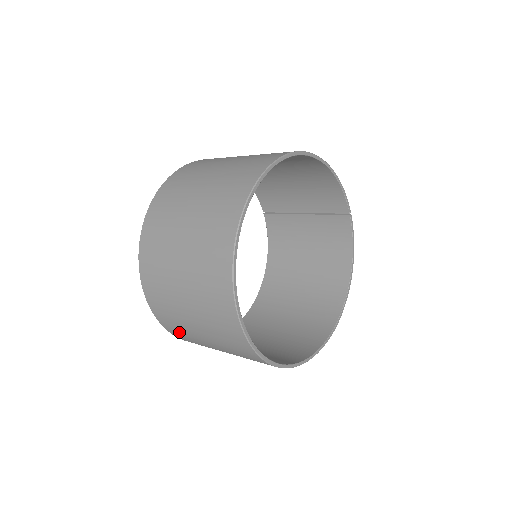
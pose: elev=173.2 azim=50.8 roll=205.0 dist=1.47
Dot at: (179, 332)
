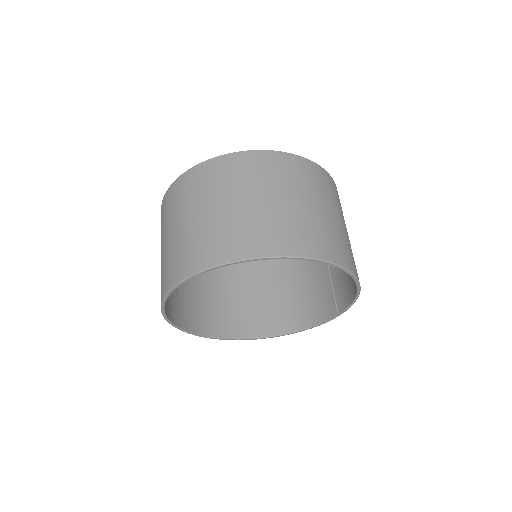
Dot at: occluded
